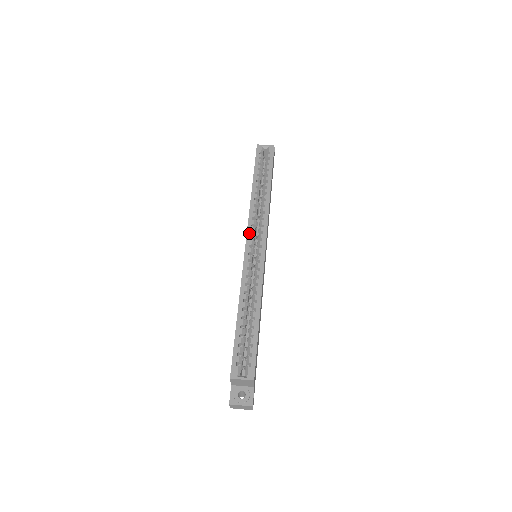
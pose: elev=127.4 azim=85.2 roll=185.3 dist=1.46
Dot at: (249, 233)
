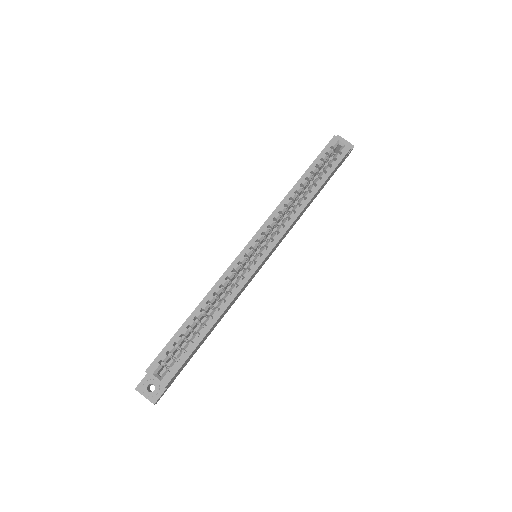
Dot at: (259, 233)
